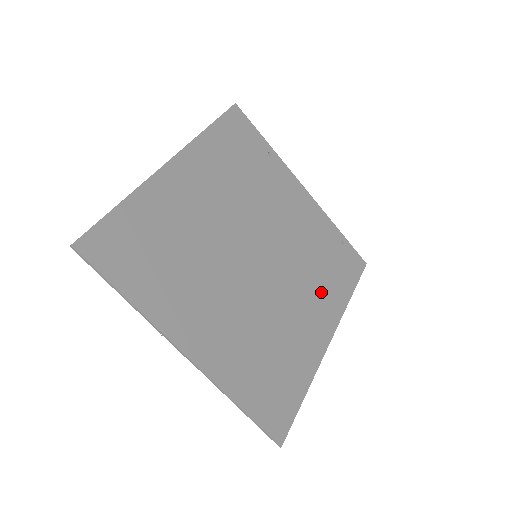
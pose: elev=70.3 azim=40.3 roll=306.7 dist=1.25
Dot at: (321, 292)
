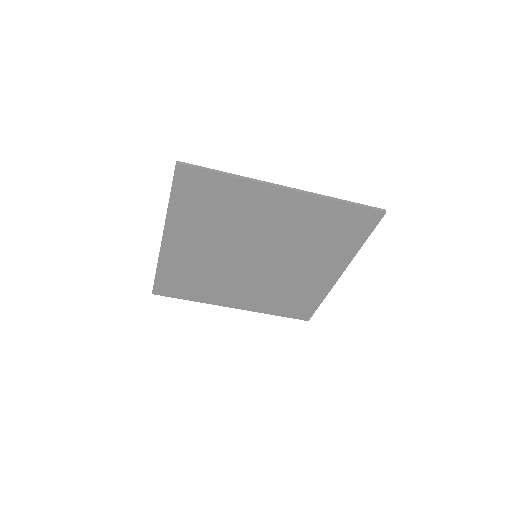
Dot at: (325, 254)
